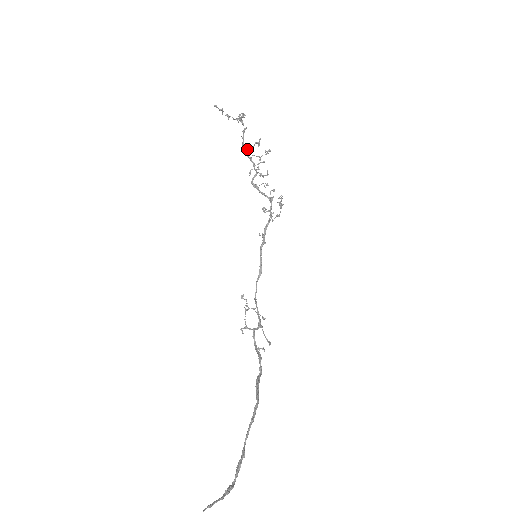
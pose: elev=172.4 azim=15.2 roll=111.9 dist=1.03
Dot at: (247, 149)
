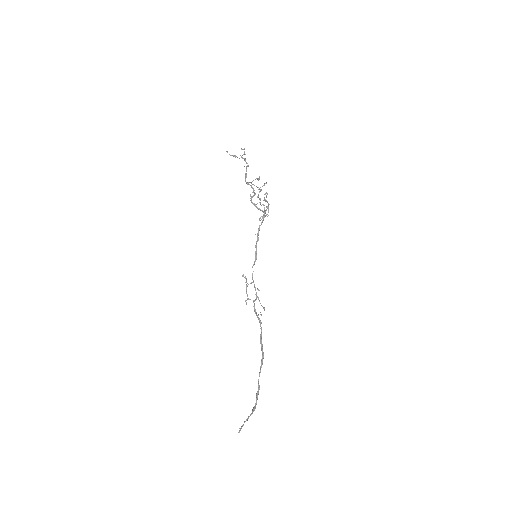
Dot at: occluded
